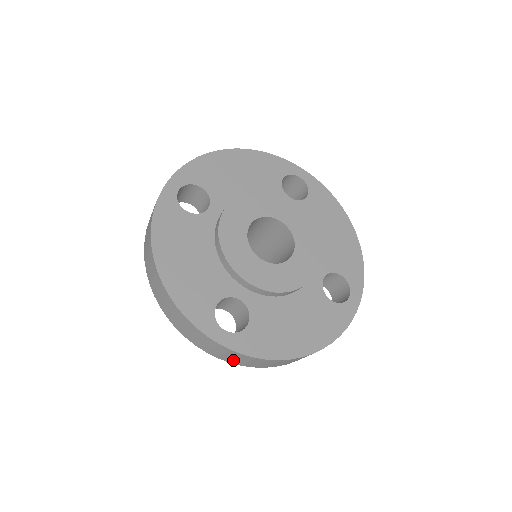
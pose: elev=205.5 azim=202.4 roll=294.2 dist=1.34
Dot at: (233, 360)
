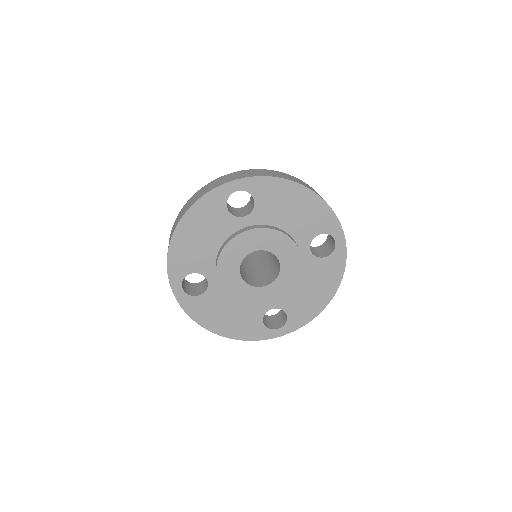
Dot at: occluded
